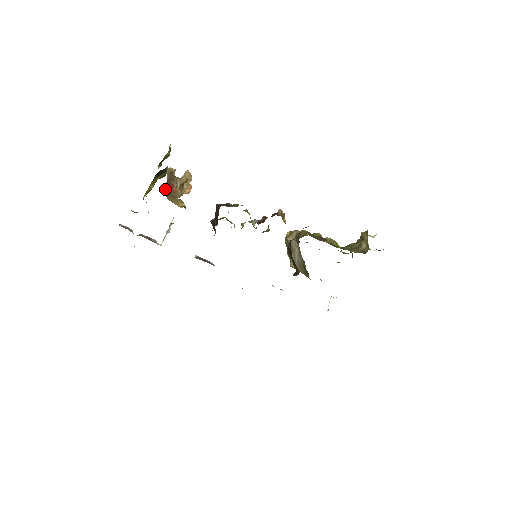
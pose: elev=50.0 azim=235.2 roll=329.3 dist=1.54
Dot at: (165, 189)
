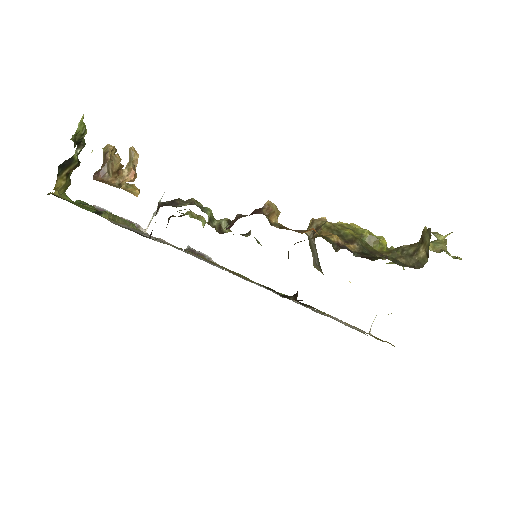
Dot at: (94, 179)
